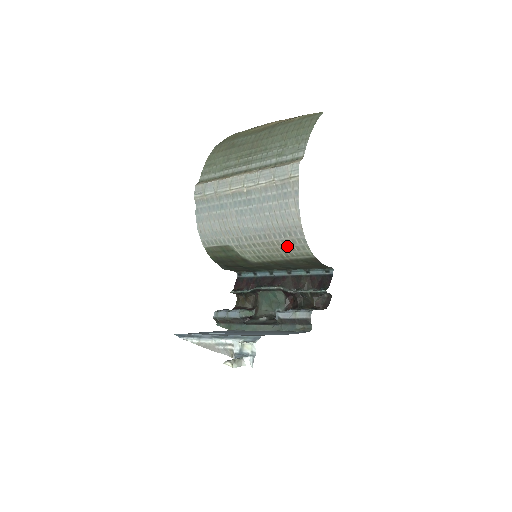
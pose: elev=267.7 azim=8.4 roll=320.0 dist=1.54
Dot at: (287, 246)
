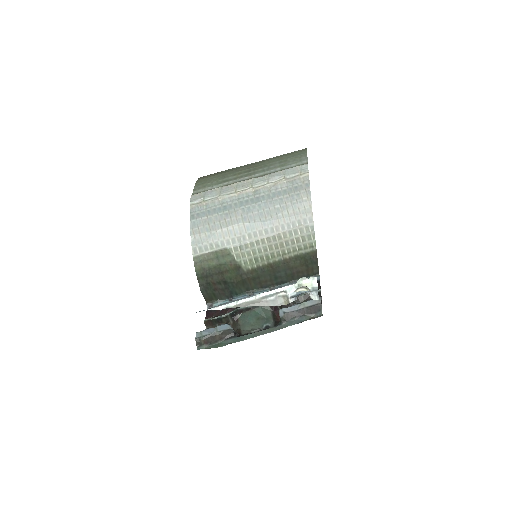
Dot at: (293, 238)
